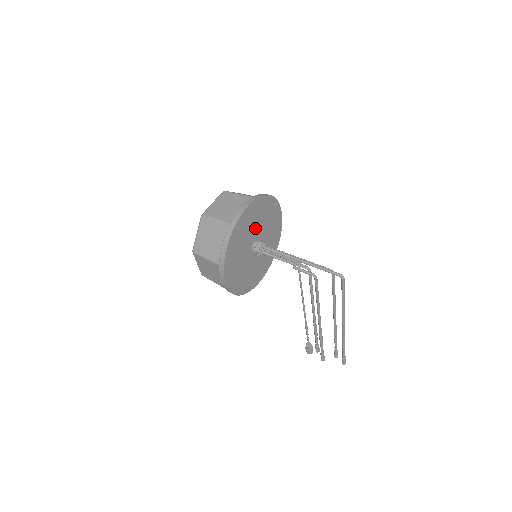
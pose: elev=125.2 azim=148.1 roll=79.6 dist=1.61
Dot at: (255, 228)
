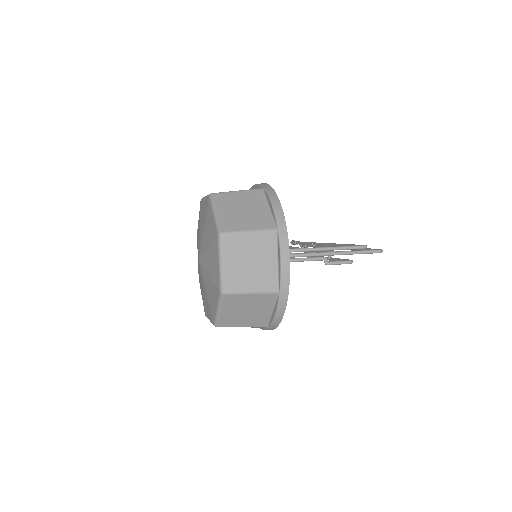
Dot at: occluded
